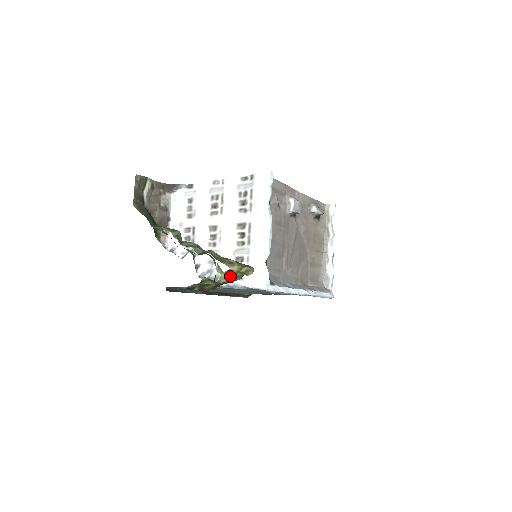
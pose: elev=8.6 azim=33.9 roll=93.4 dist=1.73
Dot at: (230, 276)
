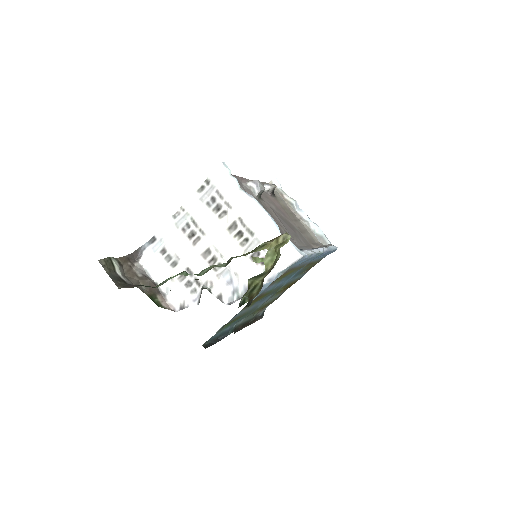
Dot at: (272, 257)
